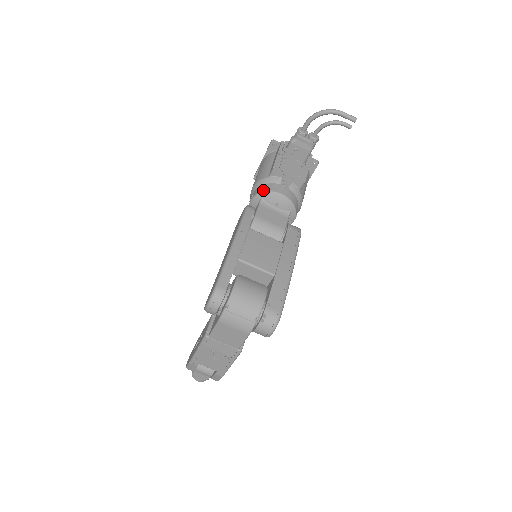
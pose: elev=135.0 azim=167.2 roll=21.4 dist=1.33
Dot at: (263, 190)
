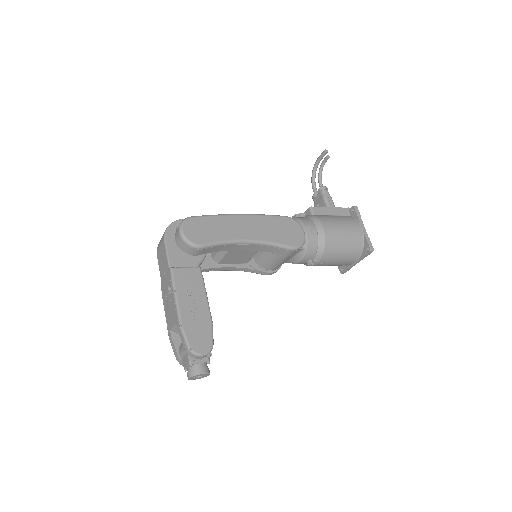
Dot at: occluded
